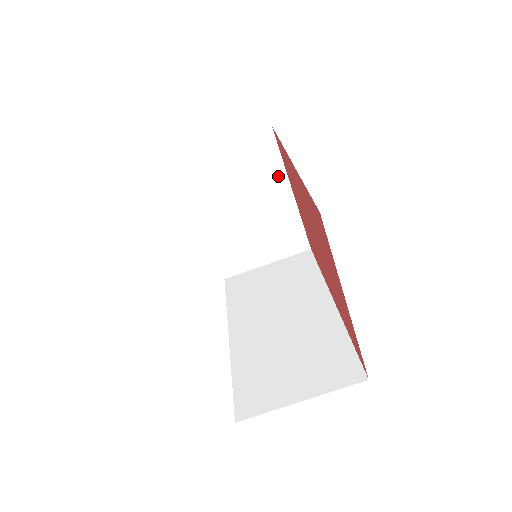
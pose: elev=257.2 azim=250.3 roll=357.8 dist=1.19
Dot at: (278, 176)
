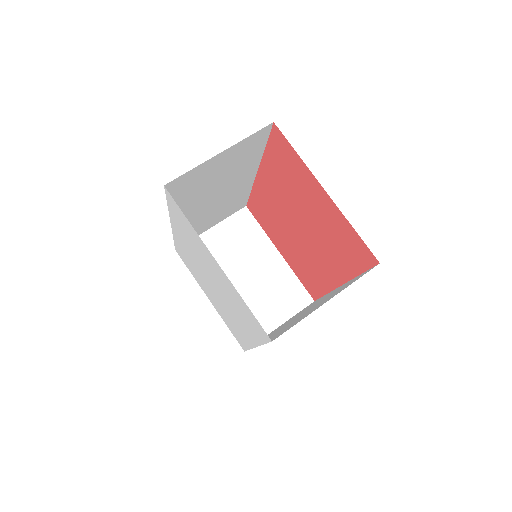
Dot at: (263, 242)
